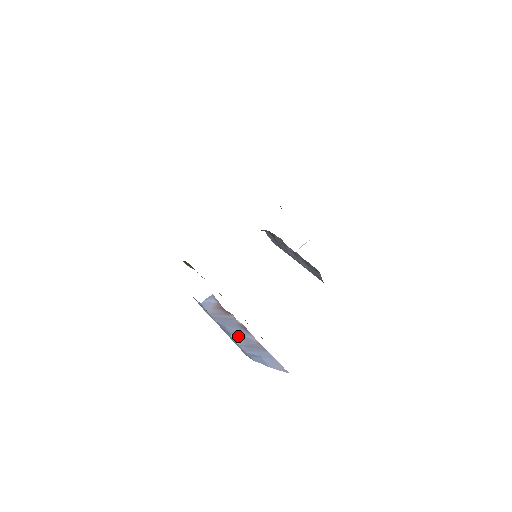
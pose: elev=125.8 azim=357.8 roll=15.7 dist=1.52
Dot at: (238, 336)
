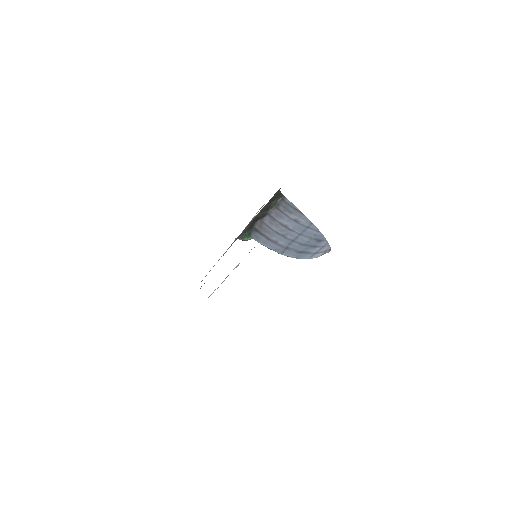
Dot at: occluded
